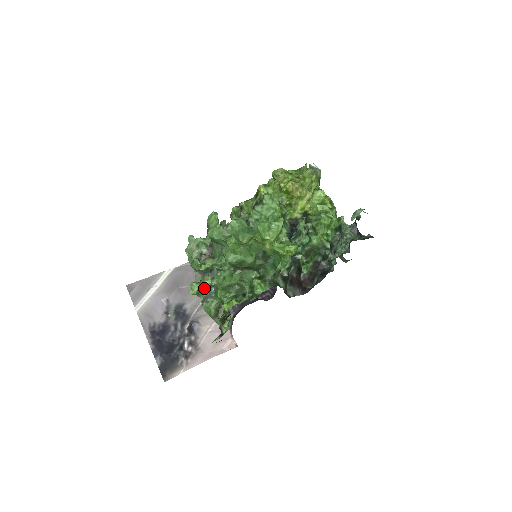
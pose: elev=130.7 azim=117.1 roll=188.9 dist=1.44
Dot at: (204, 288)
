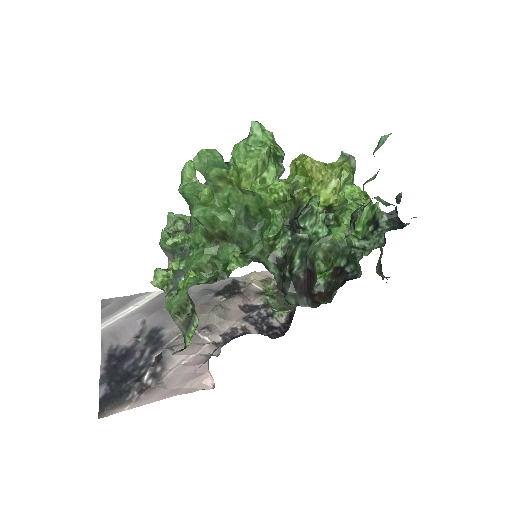
Dot at: (172, 278)
